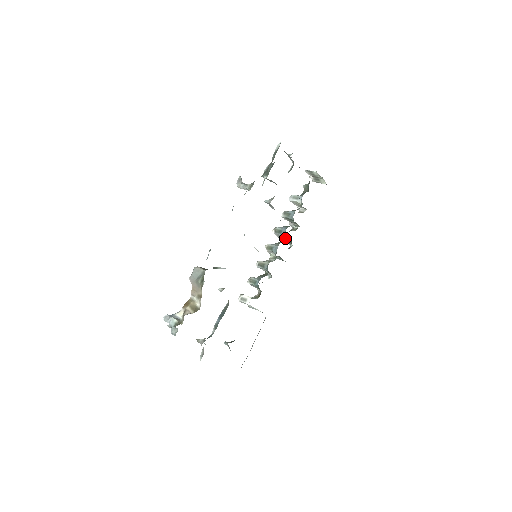
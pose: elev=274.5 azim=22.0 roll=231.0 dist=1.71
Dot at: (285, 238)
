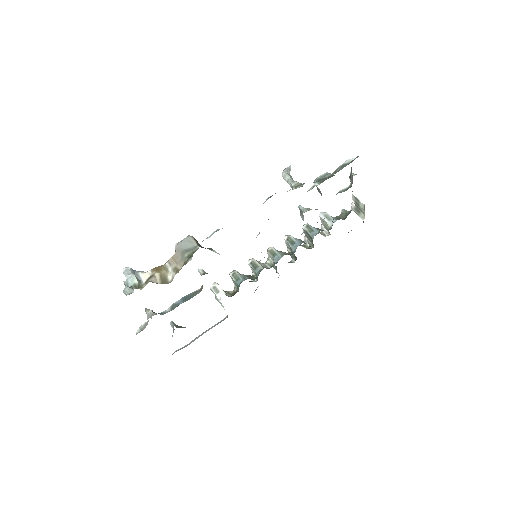
Dot at: occluded
